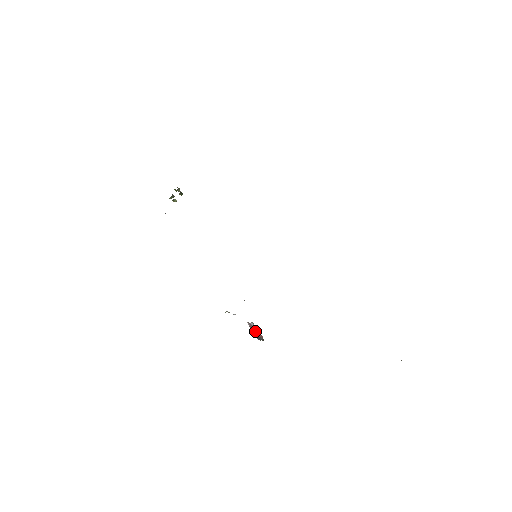
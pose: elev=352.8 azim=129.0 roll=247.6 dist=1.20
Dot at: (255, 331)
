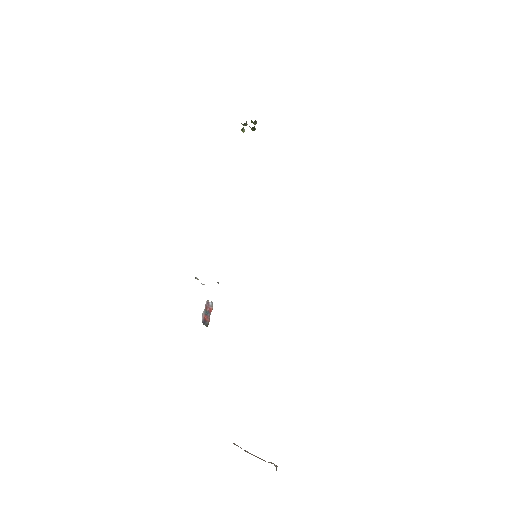
Dot at: (207, 313)
